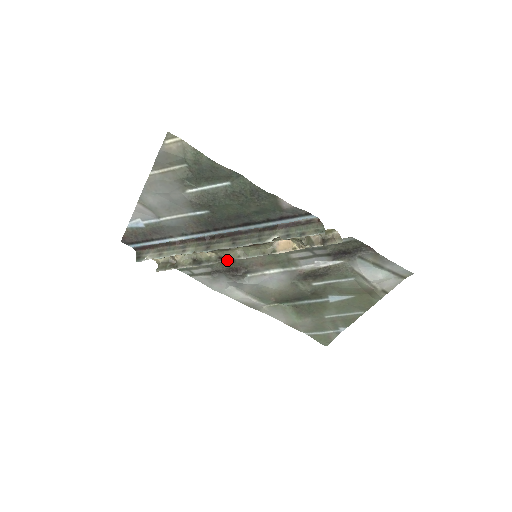
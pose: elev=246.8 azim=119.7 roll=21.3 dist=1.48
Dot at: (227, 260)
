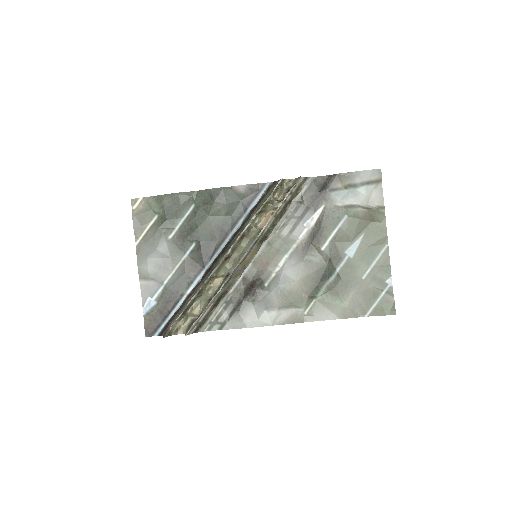
Dot at: (233, 271)
